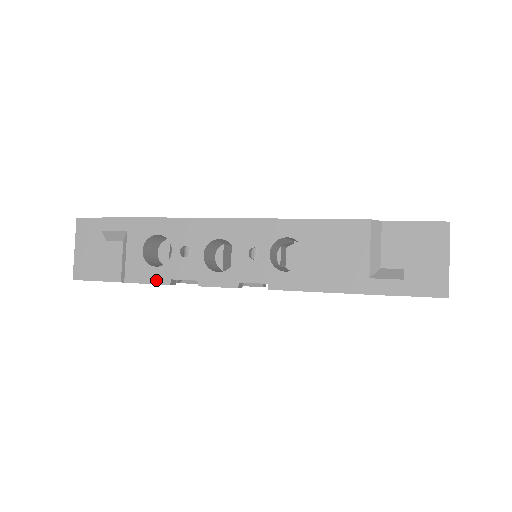
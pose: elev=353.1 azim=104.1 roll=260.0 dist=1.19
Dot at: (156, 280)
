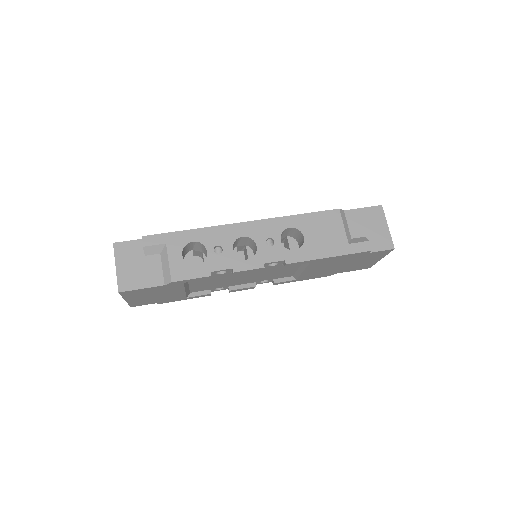
Dot at: (199, 275)
